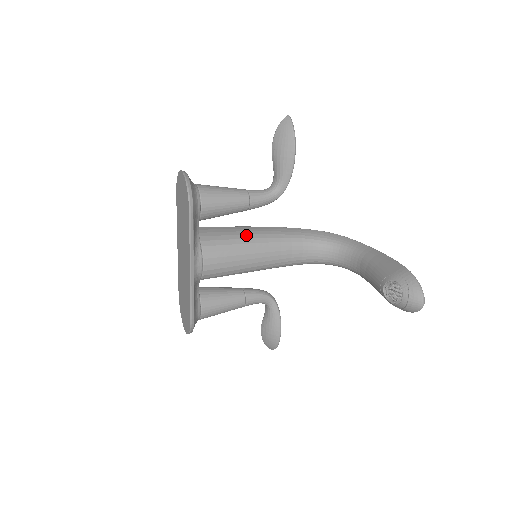
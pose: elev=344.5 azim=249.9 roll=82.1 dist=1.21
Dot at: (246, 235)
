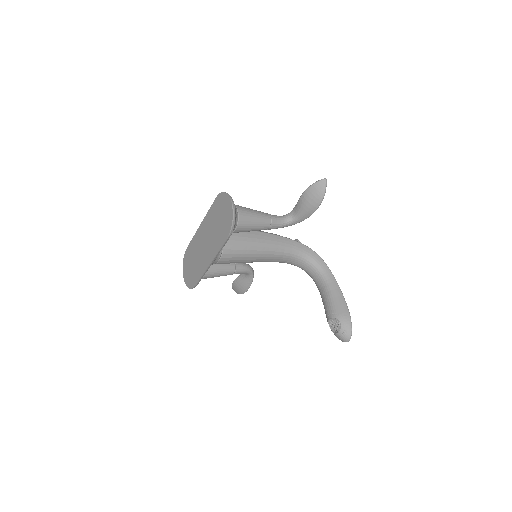
Dot at: (256, 243)
